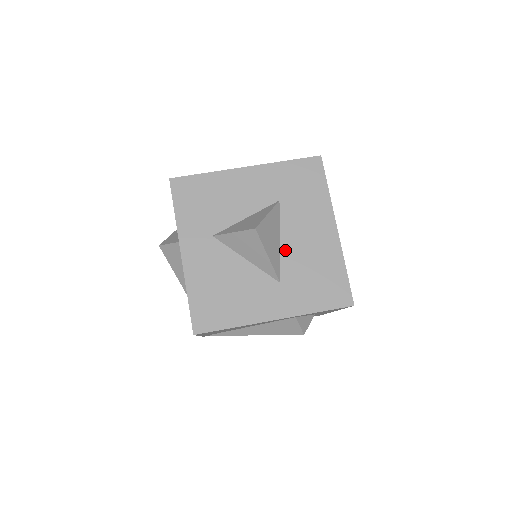
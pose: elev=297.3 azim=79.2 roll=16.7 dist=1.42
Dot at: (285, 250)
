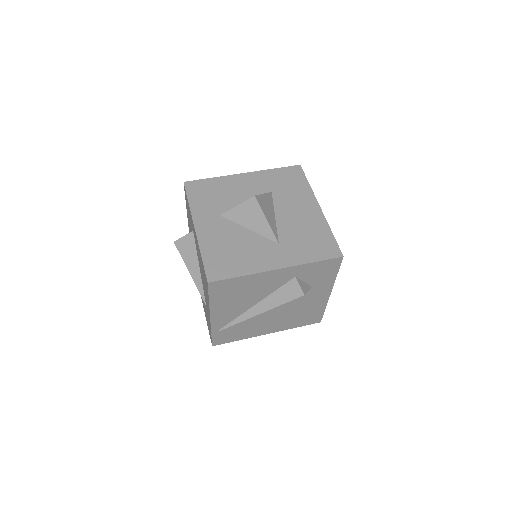
Dot at: (280, 222)
